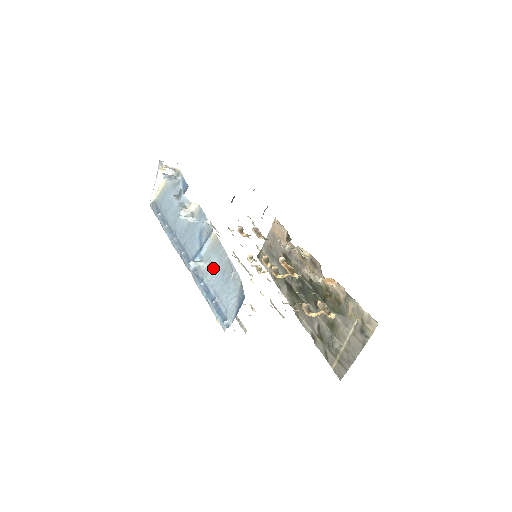
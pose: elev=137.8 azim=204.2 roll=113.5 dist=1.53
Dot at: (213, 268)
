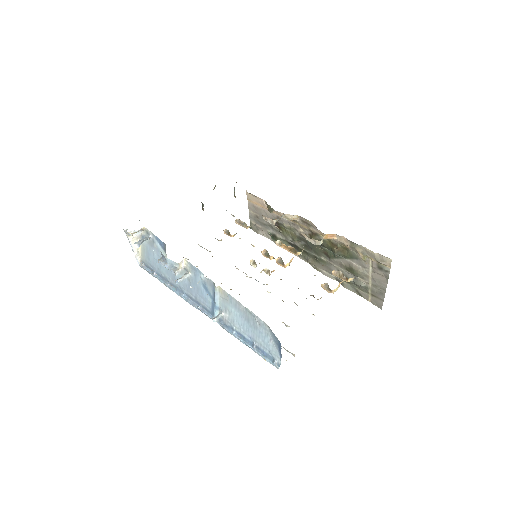
Dot at: (236, 317)
